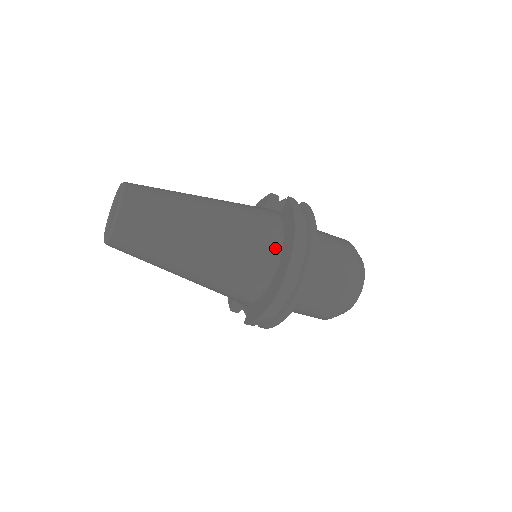
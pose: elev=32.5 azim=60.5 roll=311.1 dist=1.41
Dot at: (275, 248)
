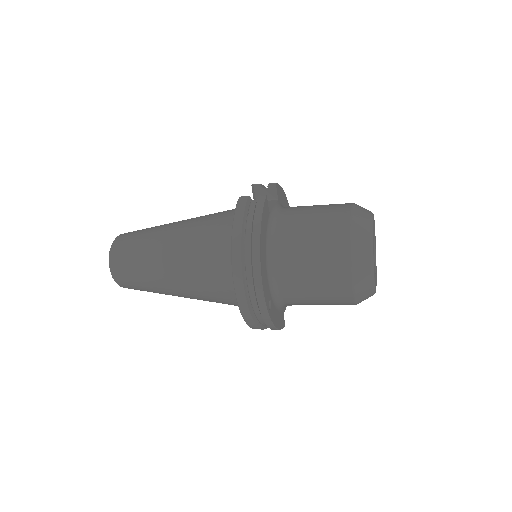
Dot at: occluded
